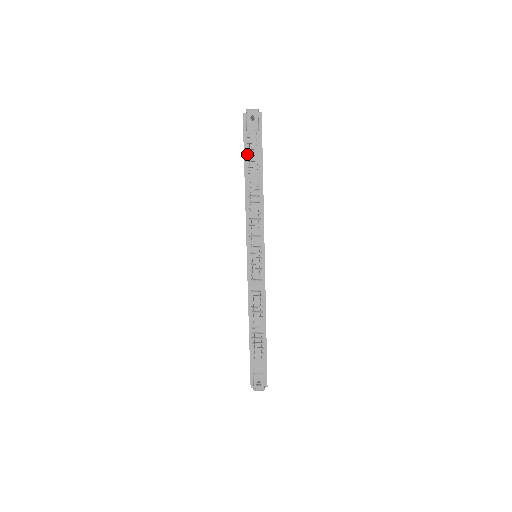
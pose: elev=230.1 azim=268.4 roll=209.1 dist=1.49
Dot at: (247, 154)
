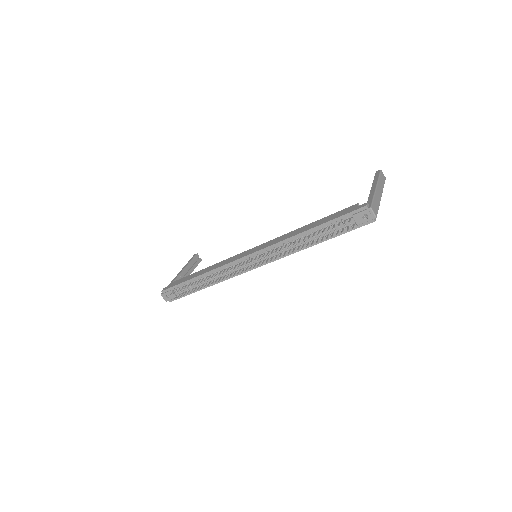
Dot at: (332, 223)
